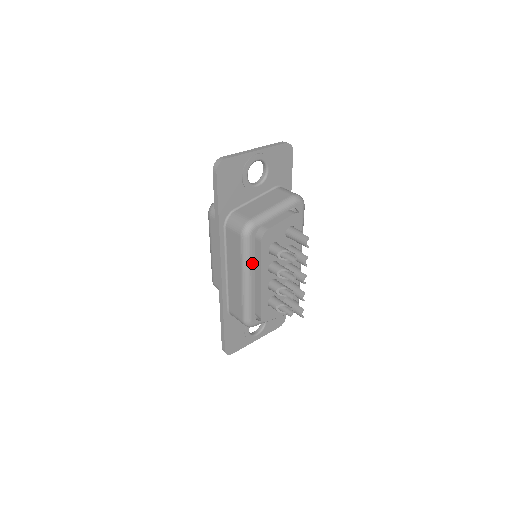
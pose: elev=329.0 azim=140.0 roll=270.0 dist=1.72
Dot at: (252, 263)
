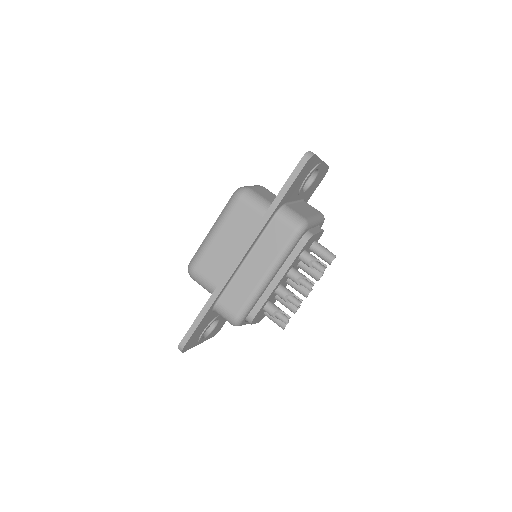
Dot at: (284, 261)
